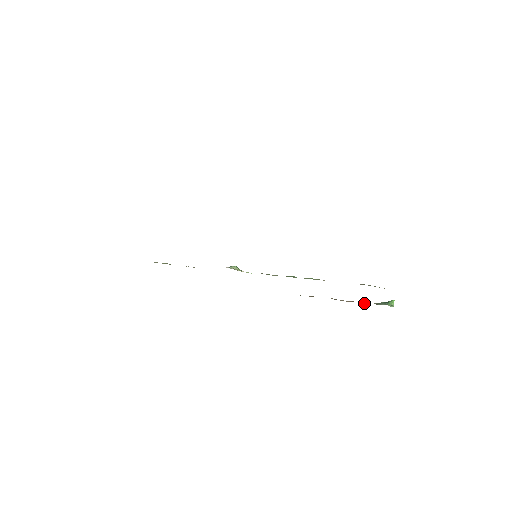
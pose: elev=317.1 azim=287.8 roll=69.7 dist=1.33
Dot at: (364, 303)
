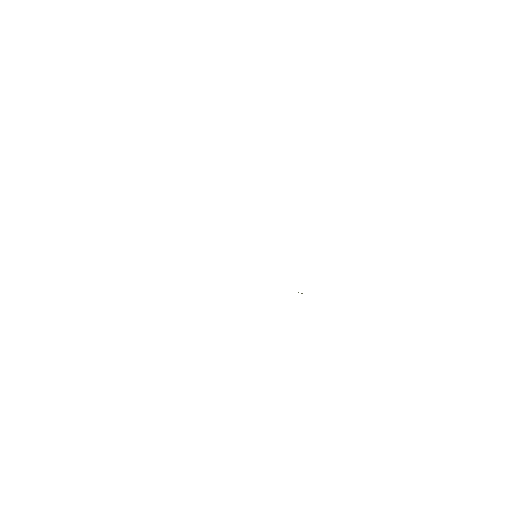
Dot at: occluded
